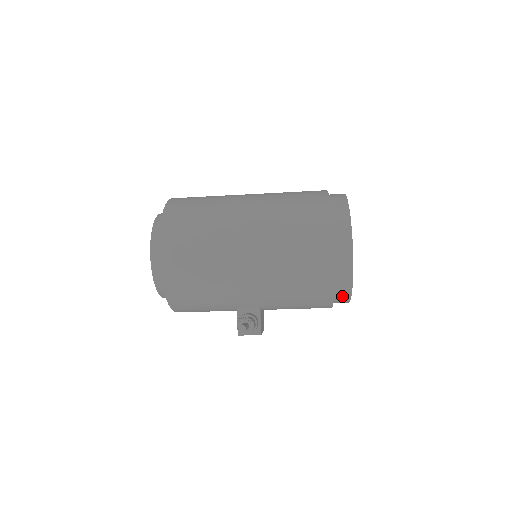
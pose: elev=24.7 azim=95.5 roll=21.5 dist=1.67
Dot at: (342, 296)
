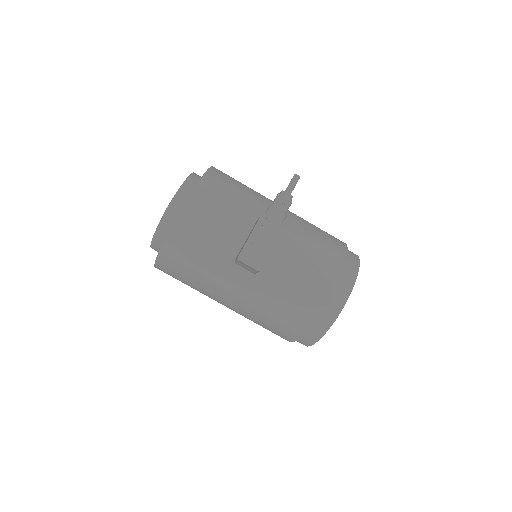
Dot at: (350, 269)
